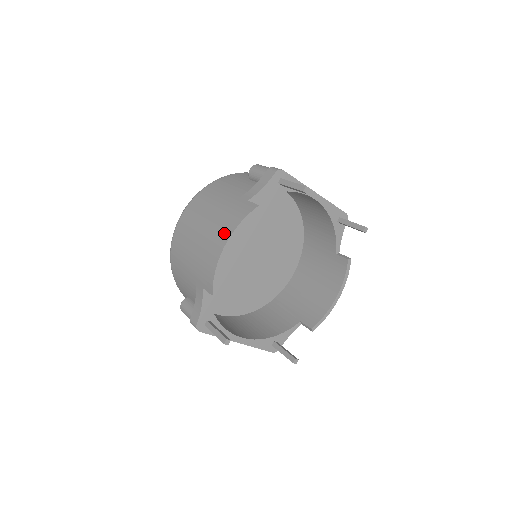
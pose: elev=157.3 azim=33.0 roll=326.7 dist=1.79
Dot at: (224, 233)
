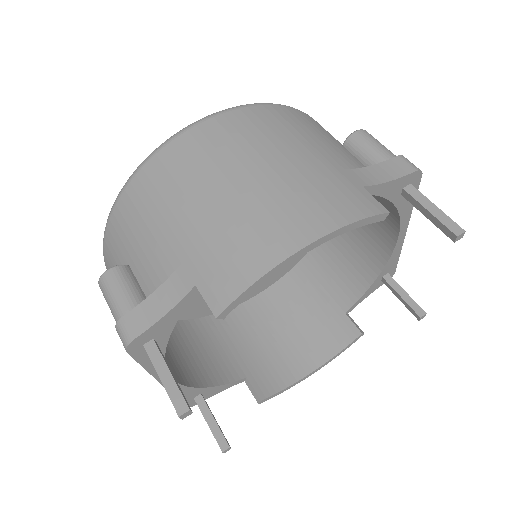
Dot at: (310, 219)
